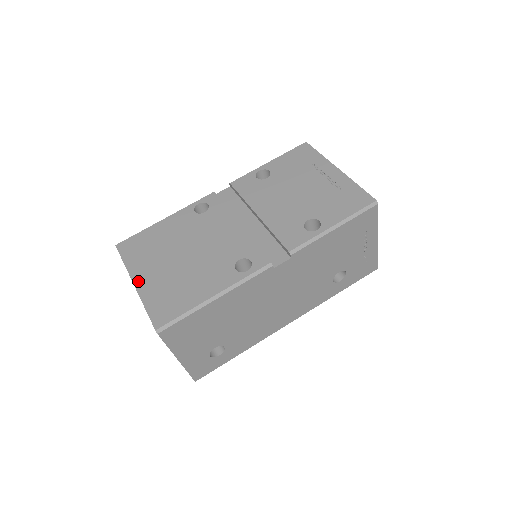
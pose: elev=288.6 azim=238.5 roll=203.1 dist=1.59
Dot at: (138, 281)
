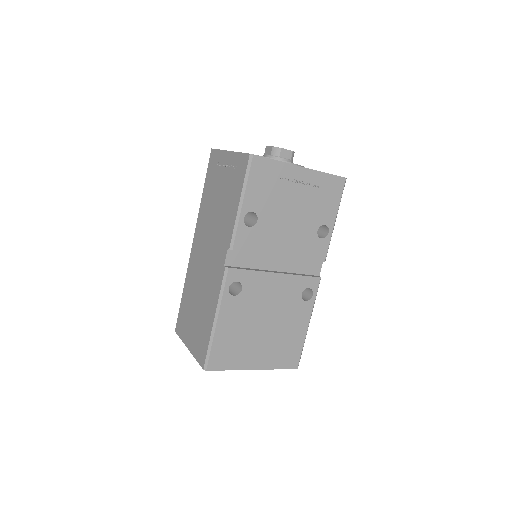
Dot at: (256, 366)
